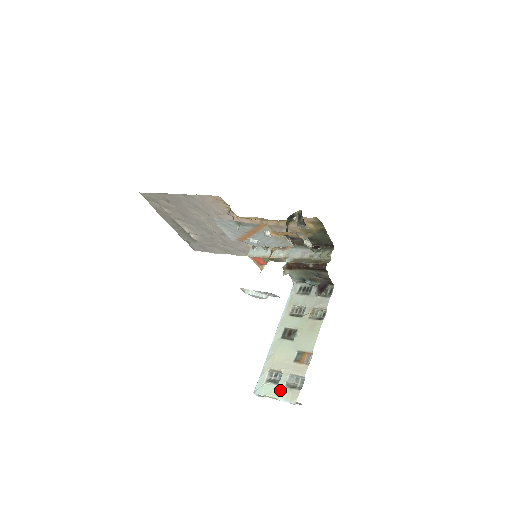
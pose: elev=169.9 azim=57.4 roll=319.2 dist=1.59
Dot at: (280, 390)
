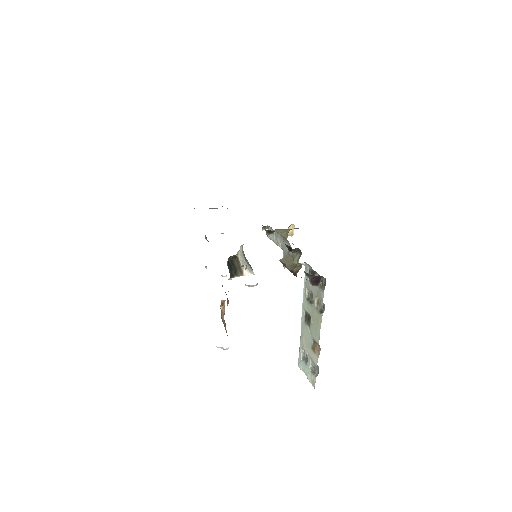
Dot at: (308, 371)
